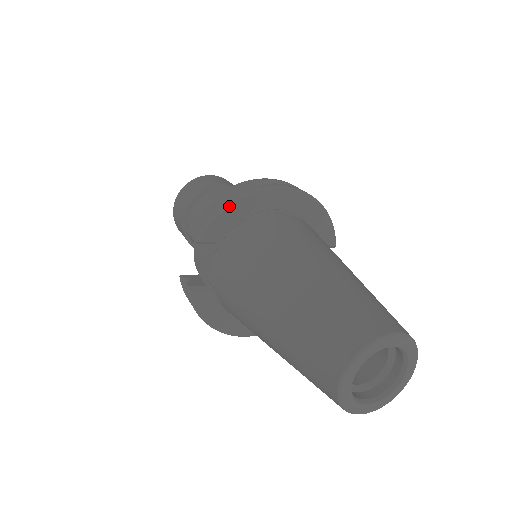
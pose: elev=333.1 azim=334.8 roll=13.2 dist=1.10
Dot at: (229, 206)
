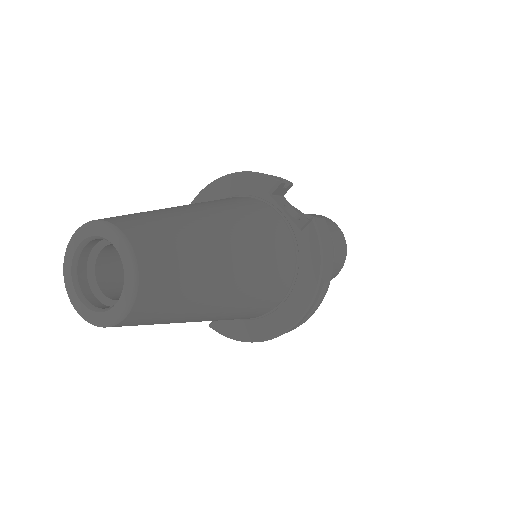
Dot at: occluded
